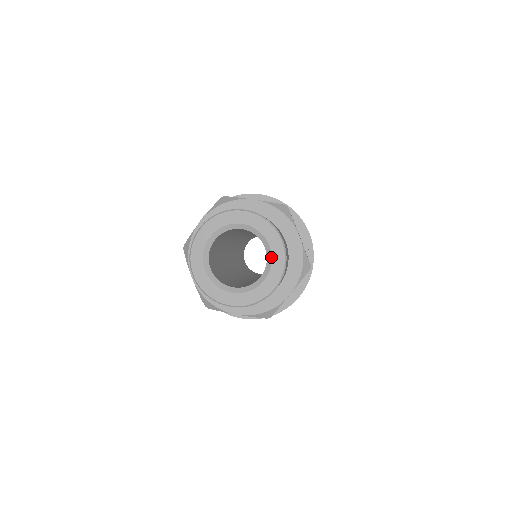
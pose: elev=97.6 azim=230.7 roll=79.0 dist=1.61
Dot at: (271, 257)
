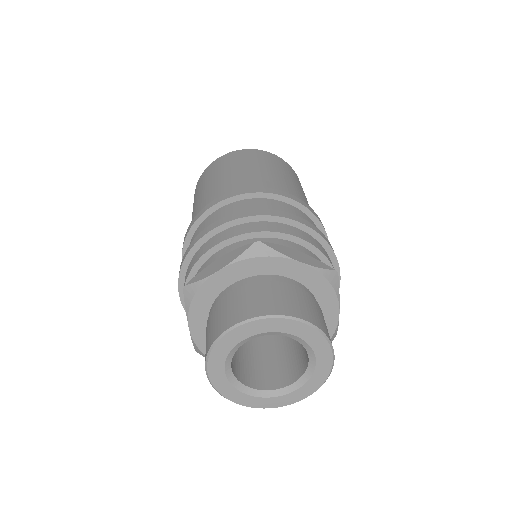
Dot at: (304, 341)
